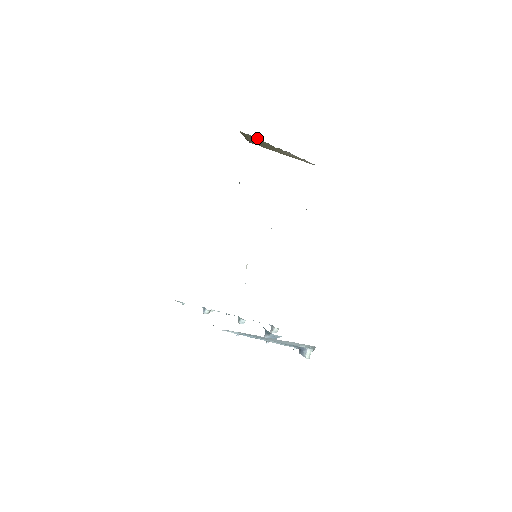
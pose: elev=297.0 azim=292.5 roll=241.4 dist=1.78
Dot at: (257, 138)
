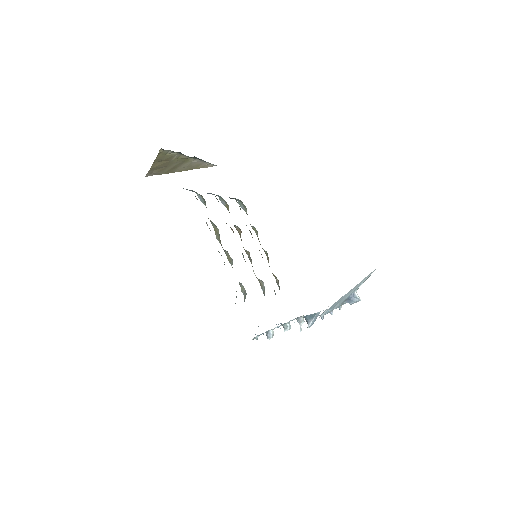
Dot at: (174, 153)
